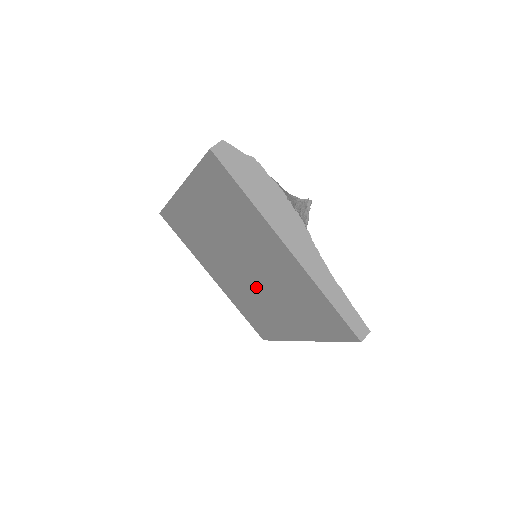
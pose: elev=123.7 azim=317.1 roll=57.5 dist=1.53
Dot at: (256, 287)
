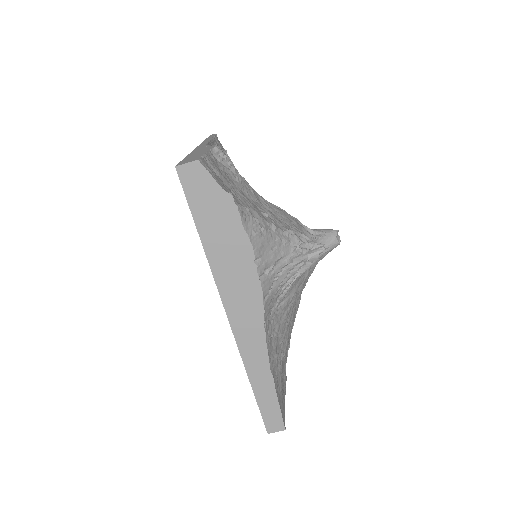
Dot at: occluded
